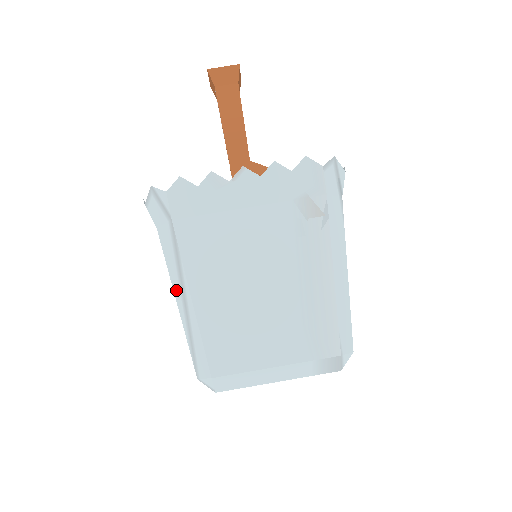
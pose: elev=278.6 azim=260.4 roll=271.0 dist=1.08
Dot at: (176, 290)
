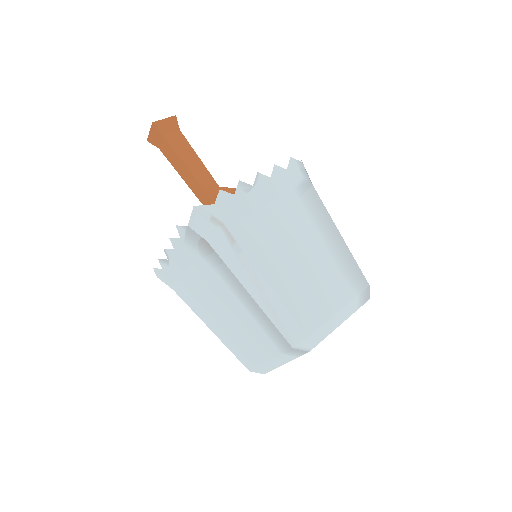
Dot at: (246, 284)
